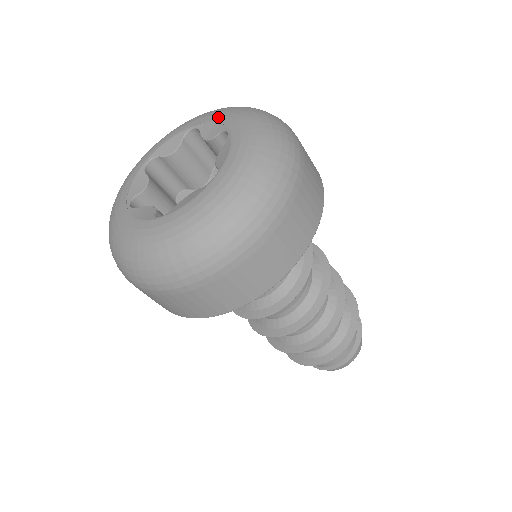
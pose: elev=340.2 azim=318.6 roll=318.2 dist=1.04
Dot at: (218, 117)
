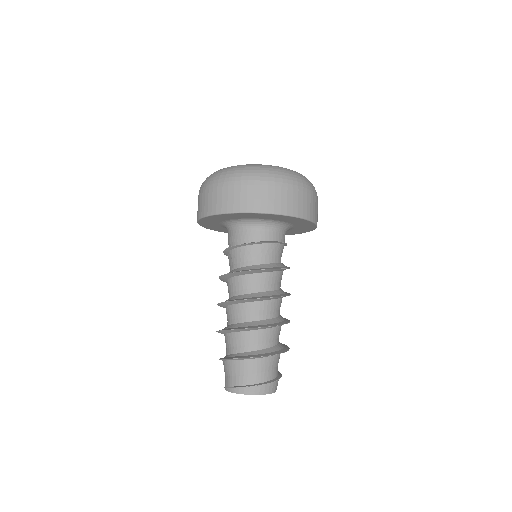
Dot at: occluded
